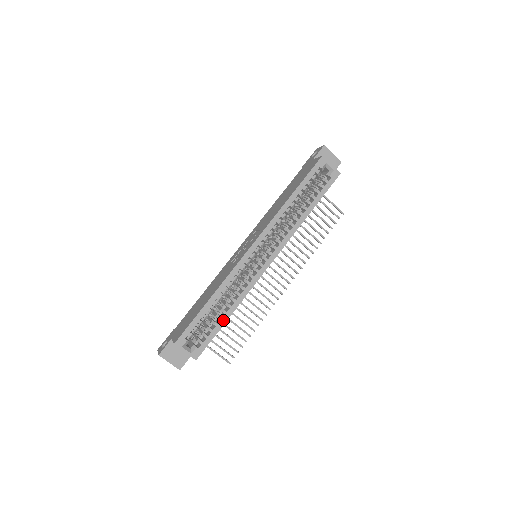
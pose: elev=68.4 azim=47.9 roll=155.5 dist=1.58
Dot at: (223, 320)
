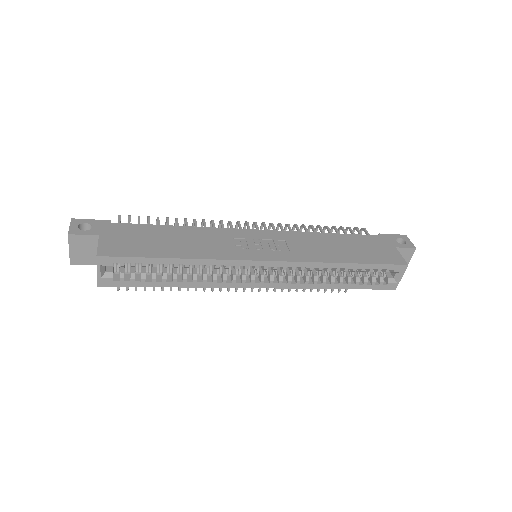
Dot at: (165, 284)
